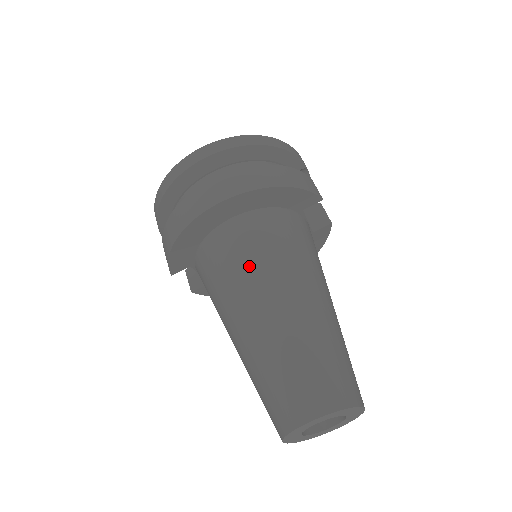
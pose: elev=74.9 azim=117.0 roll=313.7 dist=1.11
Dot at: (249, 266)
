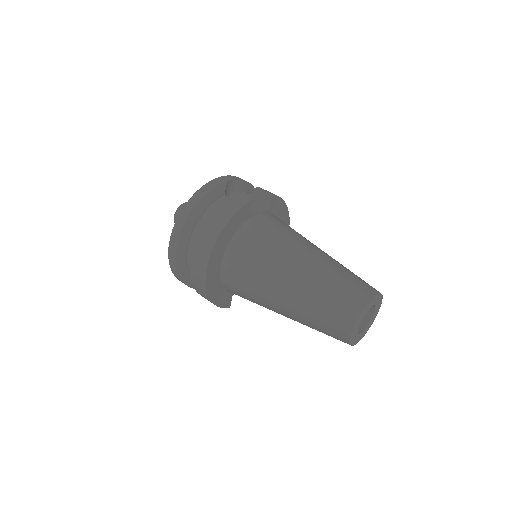
Dot at: (253, 282)
